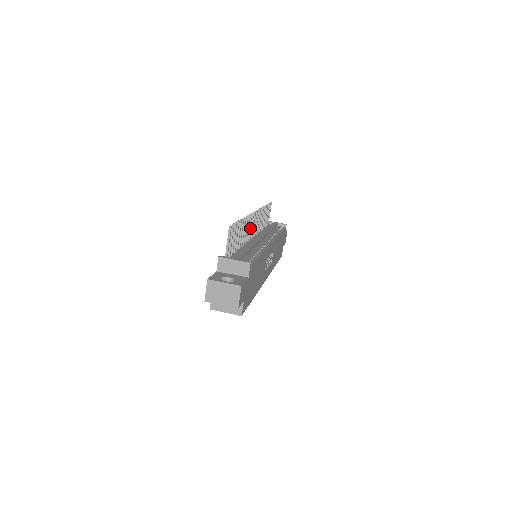
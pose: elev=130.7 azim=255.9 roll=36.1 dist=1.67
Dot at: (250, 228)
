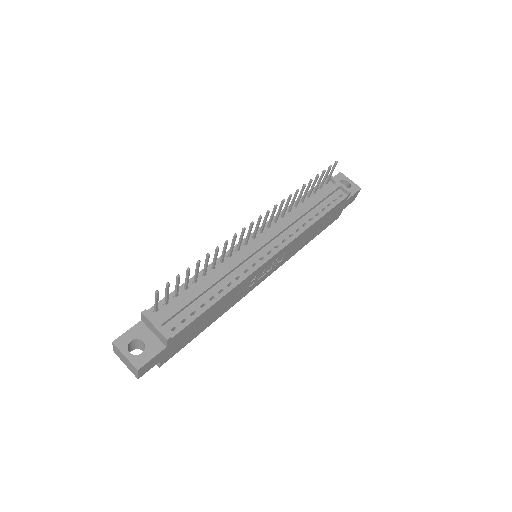
Dot at: (247, 234)
